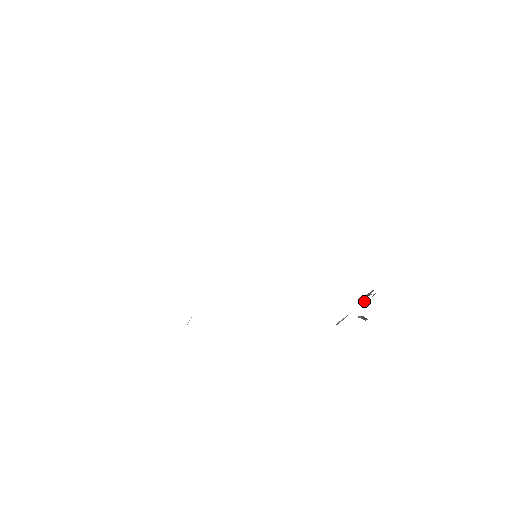
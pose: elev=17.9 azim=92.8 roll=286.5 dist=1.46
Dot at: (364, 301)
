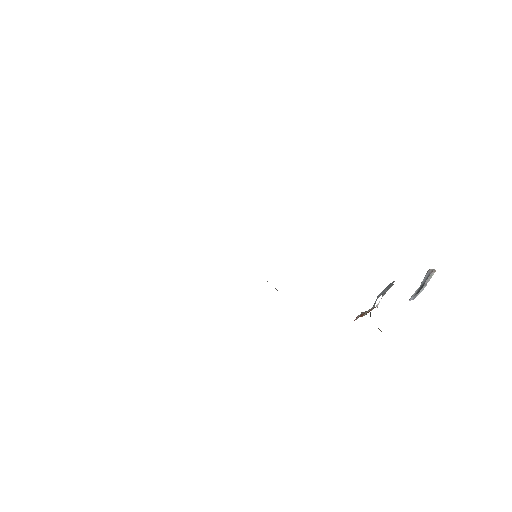
Dot at: occluded
